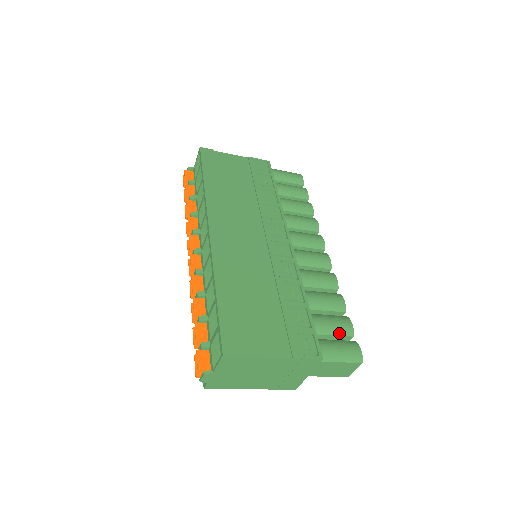
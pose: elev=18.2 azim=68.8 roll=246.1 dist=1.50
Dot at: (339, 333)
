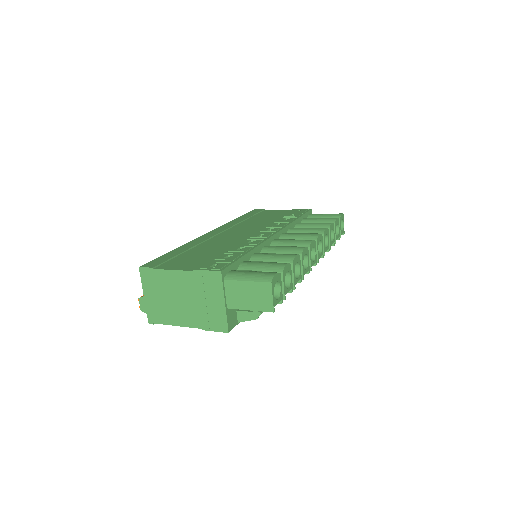
Dot at: (267, 269)
